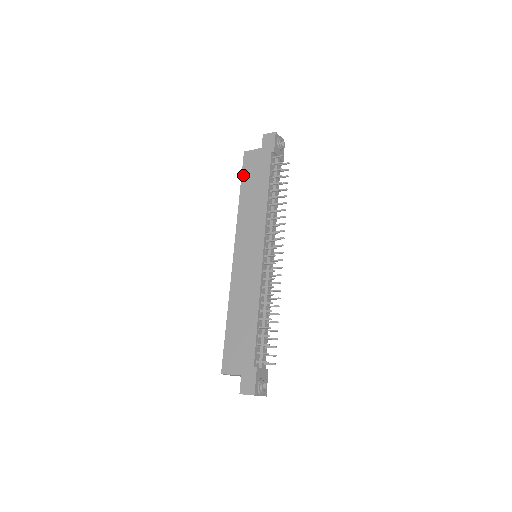
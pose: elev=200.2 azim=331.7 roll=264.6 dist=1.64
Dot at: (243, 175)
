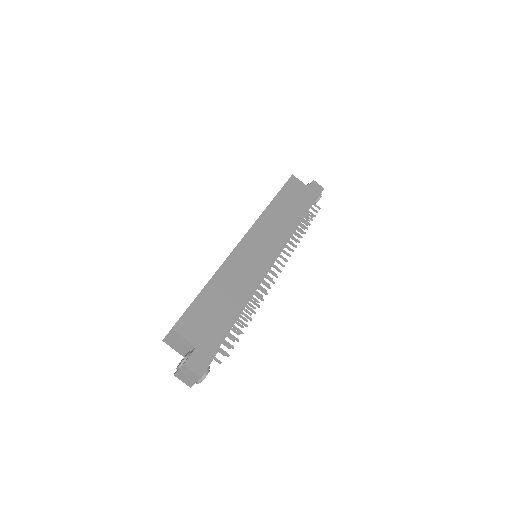
Dot at: (284, 188)
